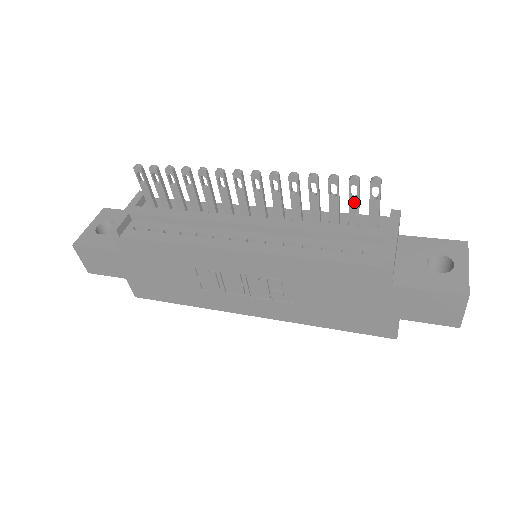
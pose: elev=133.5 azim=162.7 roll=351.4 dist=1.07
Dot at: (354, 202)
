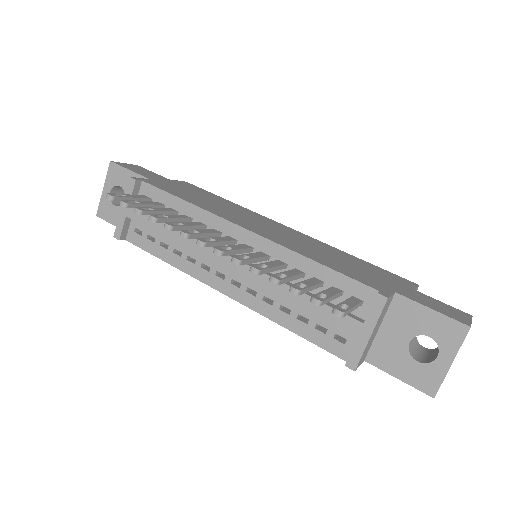
Dot at: occluded
